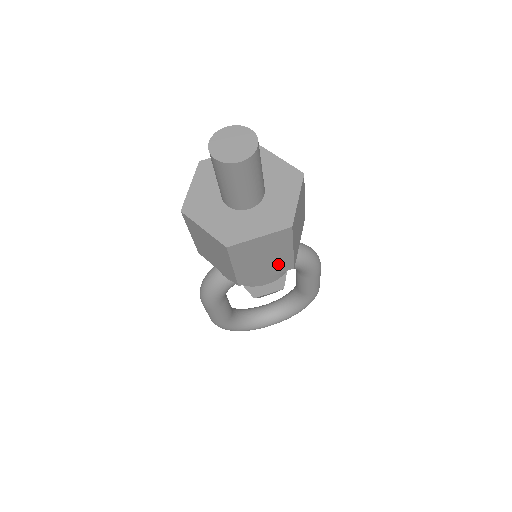
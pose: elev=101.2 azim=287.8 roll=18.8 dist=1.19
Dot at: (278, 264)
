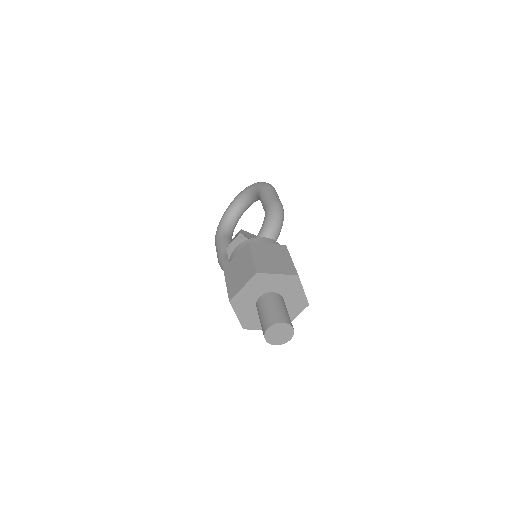
Dot at: occluded
